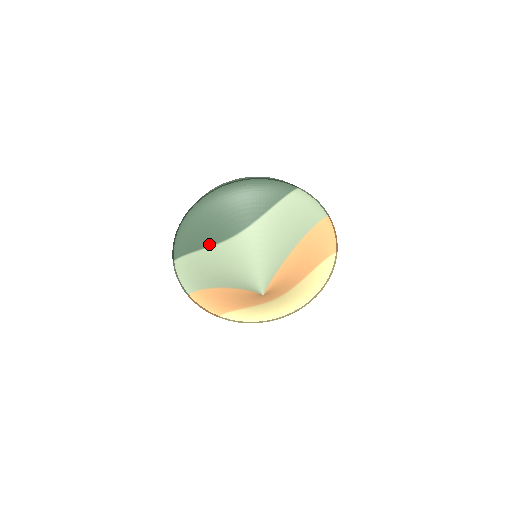
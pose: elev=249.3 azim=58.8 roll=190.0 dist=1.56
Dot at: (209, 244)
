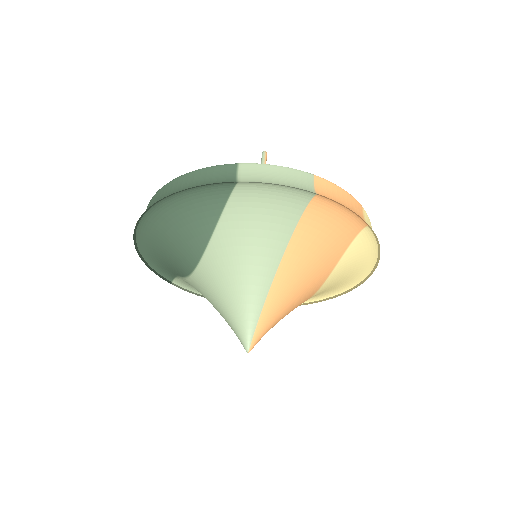
Dot at: (181, 275)
